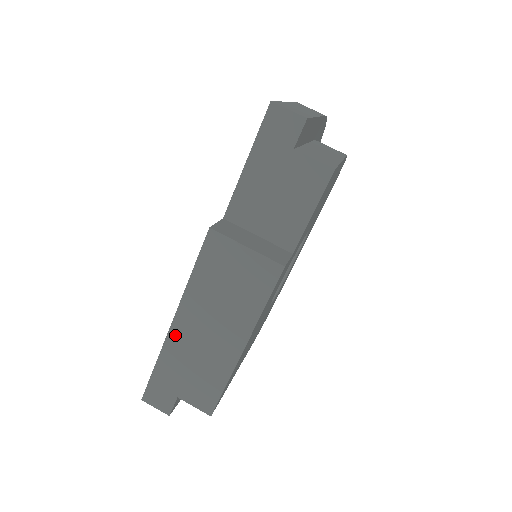
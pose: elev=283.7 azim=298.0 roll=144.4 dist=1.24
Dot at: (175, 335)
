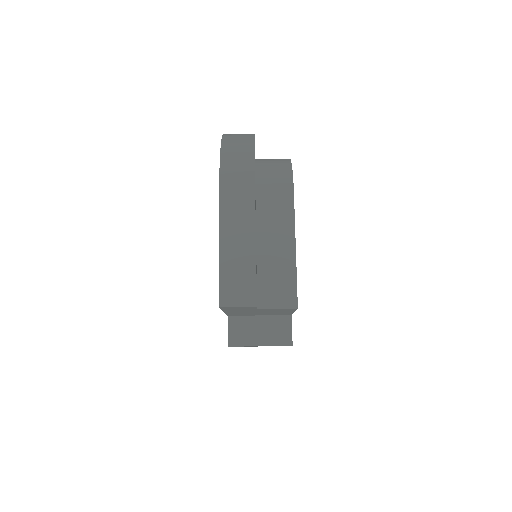
Dot at: occluded
